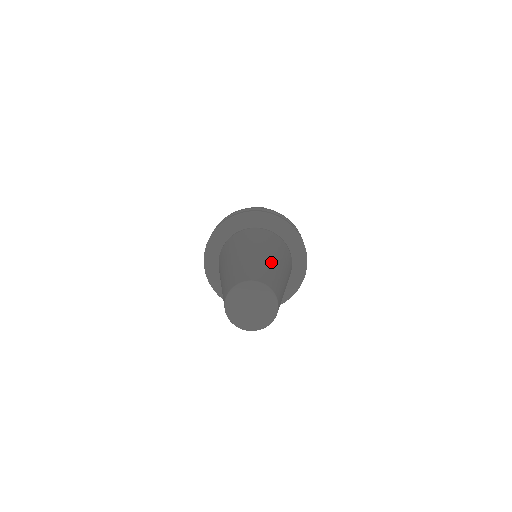
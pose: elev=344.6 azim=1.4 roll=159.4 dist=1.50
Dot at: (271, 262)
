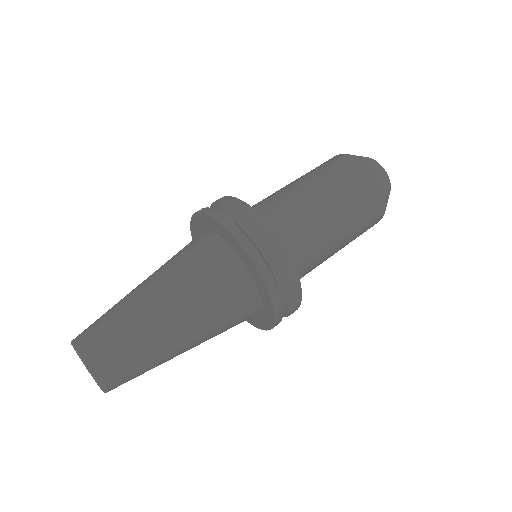
Dot at: (130, 300)
